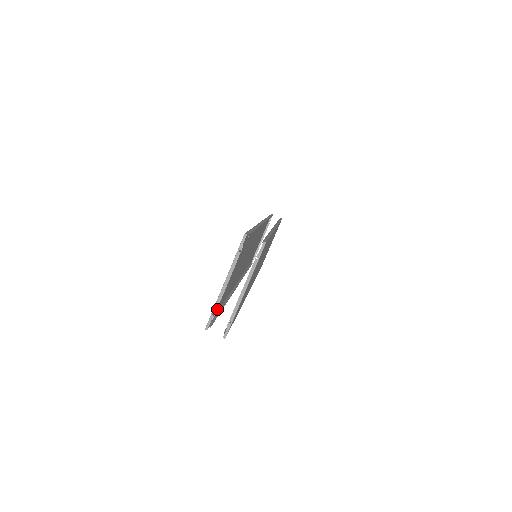
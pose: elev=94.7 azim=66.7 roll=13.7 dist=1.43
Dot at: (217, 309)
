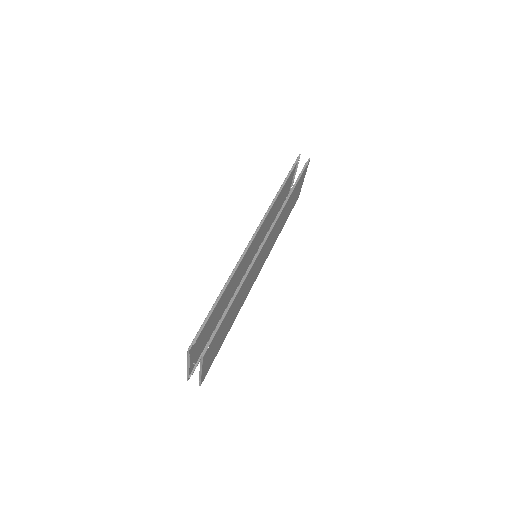
Dot at: (204, 347)
